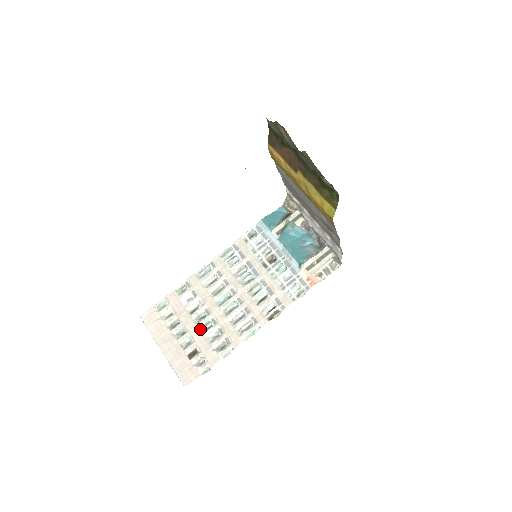
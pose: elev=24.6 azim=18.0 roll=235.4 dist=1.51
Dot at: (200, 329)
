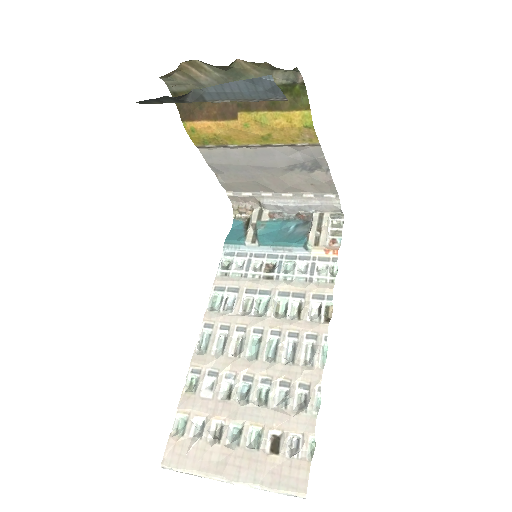
Dot at: (257, 405)
